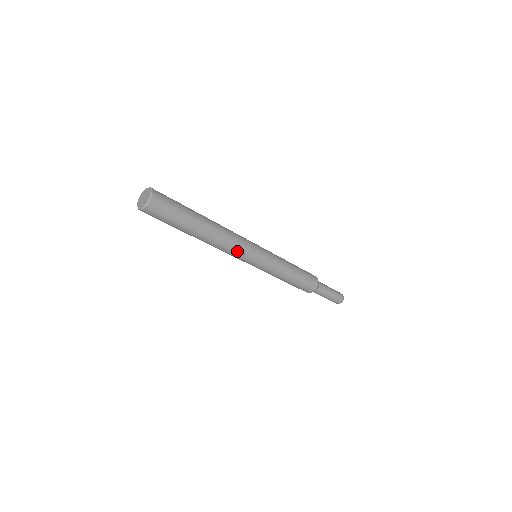
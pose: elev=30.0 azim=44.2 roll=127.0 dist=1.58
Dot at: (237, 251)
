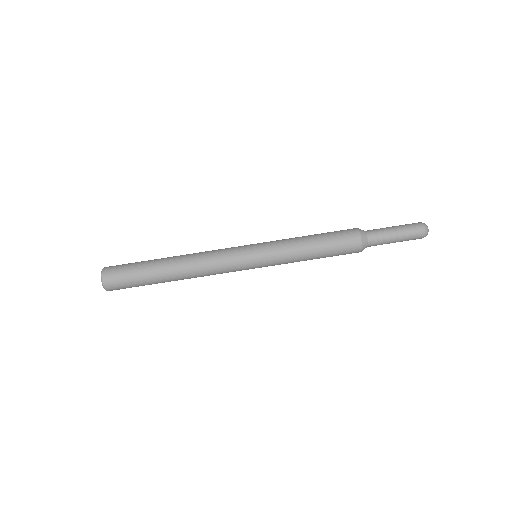
Dot at: (219, 257)
